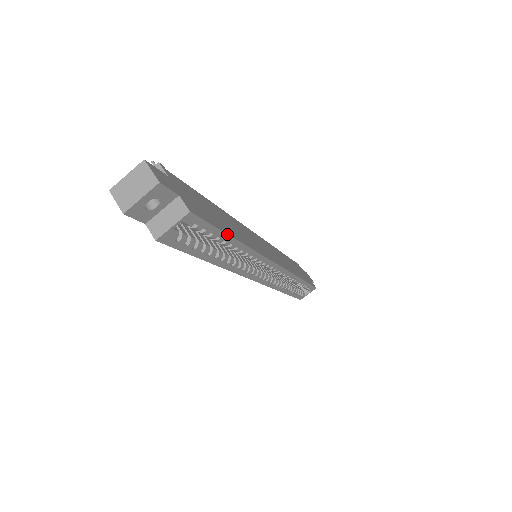
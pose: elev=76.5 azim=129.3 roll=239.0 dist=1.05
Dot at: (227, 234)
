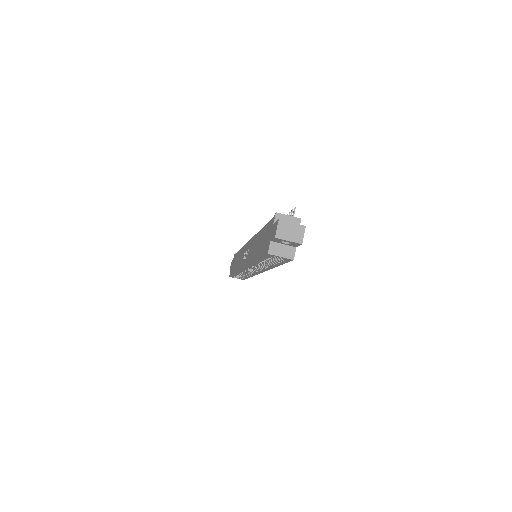
Dot at: occluded
